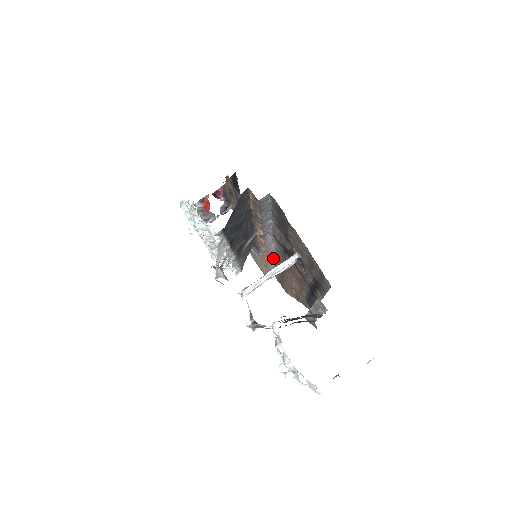
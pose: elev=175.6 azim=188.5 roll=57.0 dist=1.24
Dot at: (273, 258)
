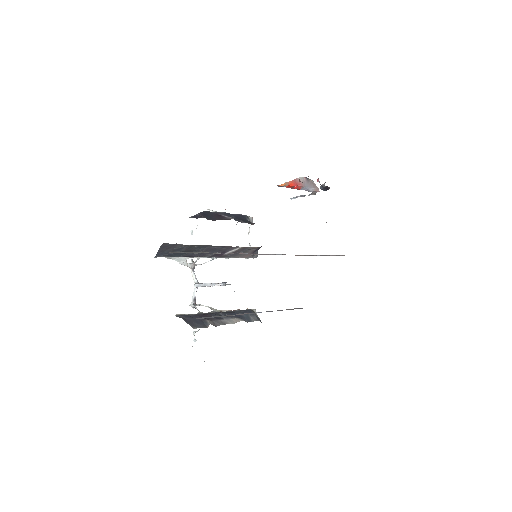
Dot at: occluded
